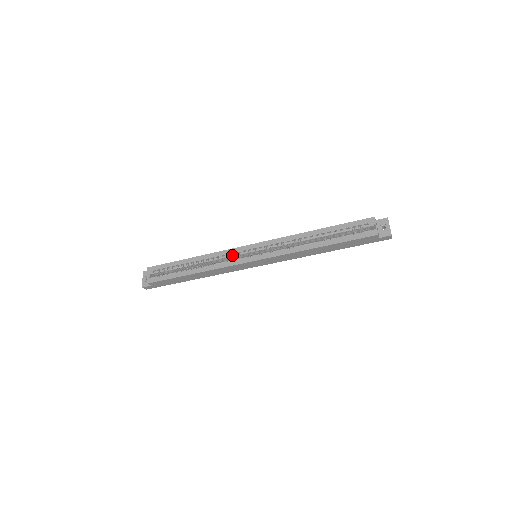
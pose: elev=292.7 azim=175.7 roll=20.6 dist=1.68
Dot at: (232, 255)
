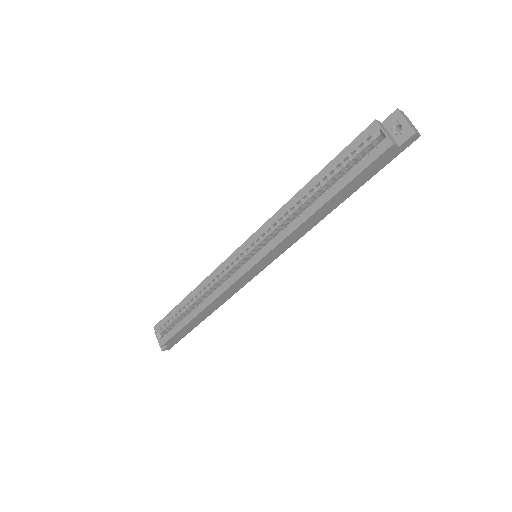
Dot at: (227, 270)
